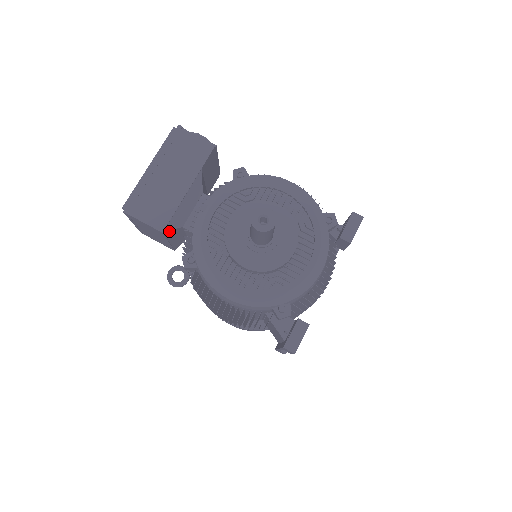
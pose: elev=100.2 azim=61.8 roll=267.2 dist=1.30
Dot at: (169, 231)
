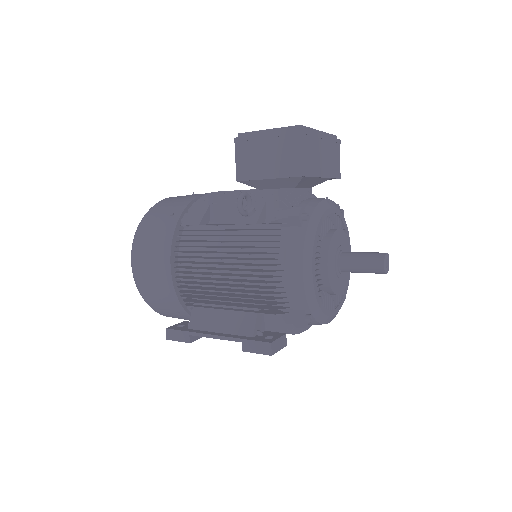
Dot at: (299, 179)
